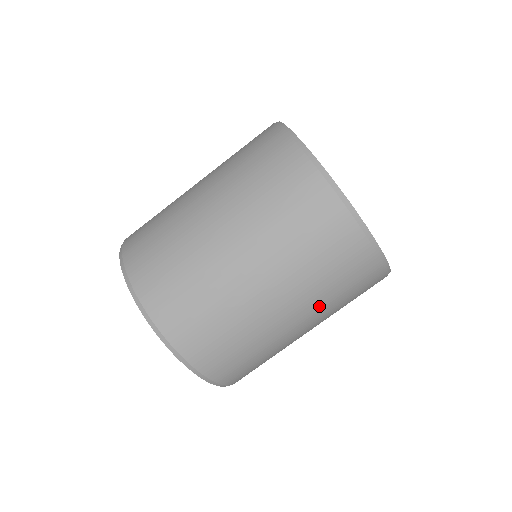
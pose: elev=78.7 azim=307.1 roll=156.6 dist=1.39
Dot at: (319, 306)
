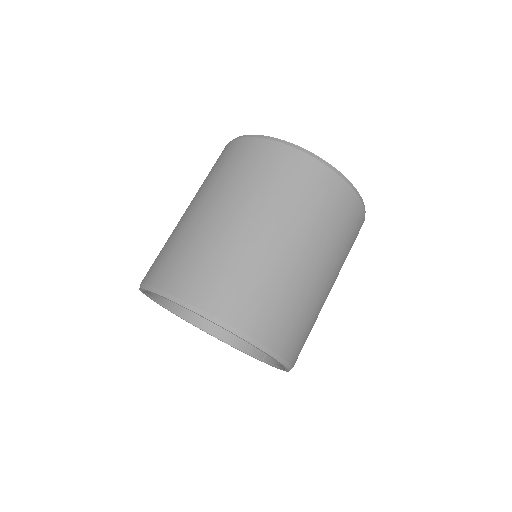
Dot at: (336, 257)
